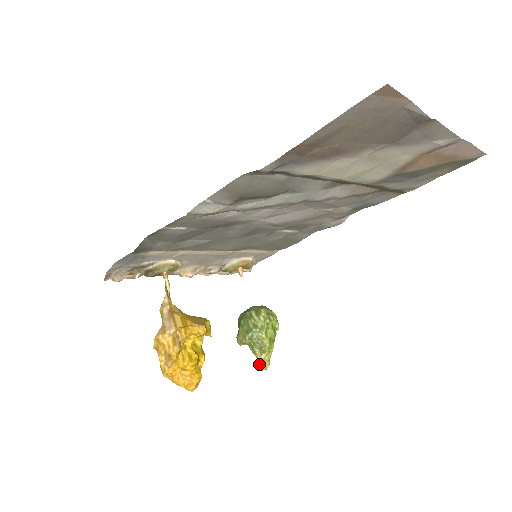
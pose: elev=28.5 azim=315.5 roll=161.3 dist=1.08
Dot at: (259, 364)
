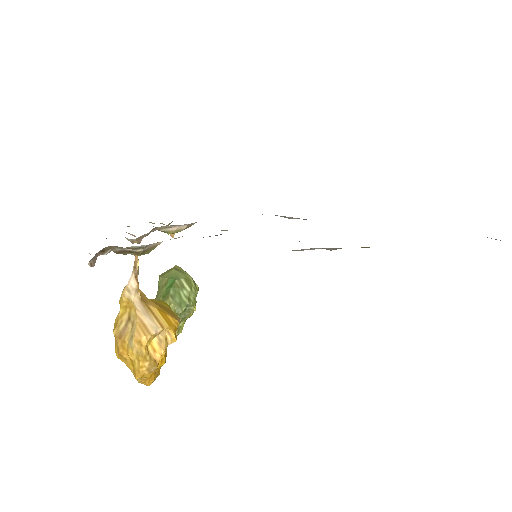
Dot at: occluded
